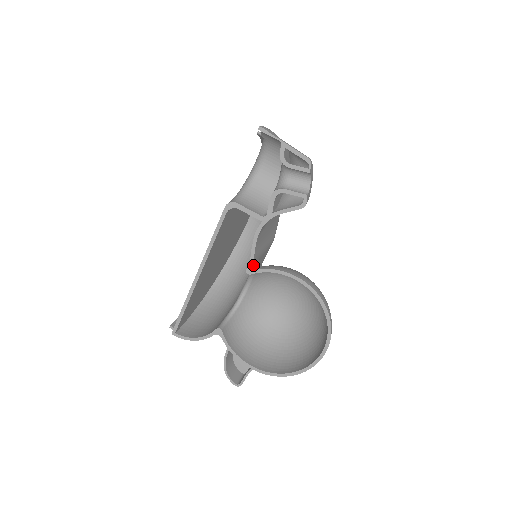
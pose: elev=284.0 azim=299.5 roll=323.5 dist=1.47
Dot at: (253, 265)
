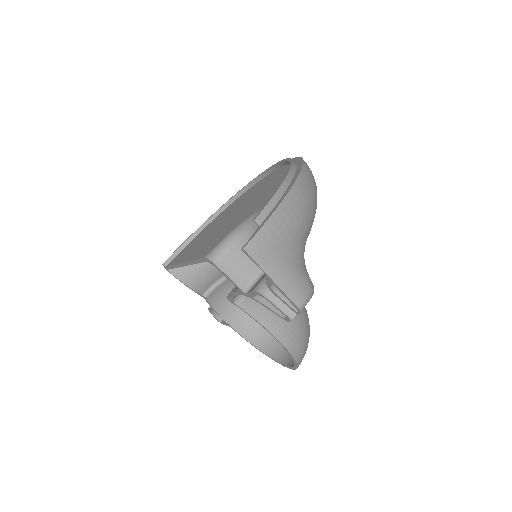
Dot at: (233, 300)
